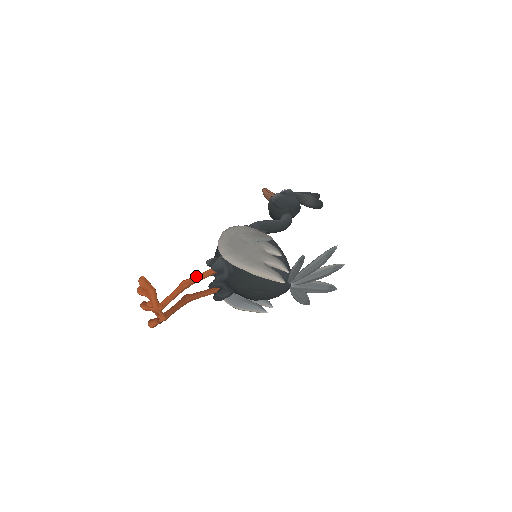
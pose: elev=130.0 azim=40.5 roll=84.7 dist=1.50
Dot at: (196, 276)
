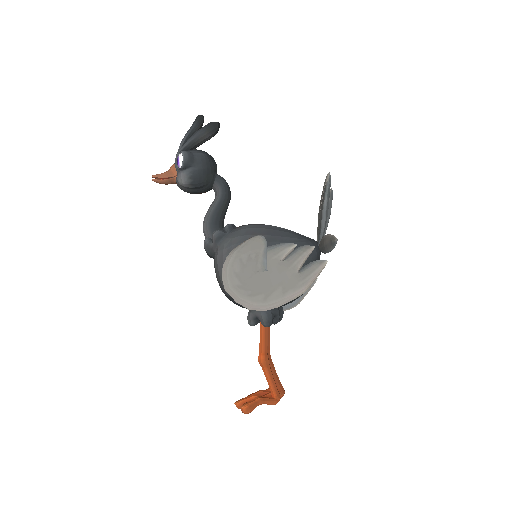
Dot at: (262, 345)
